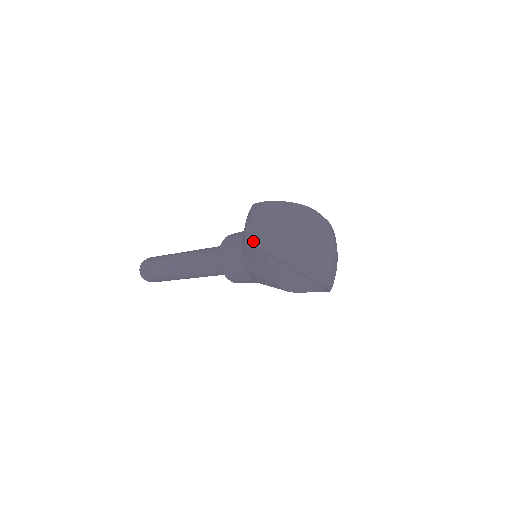
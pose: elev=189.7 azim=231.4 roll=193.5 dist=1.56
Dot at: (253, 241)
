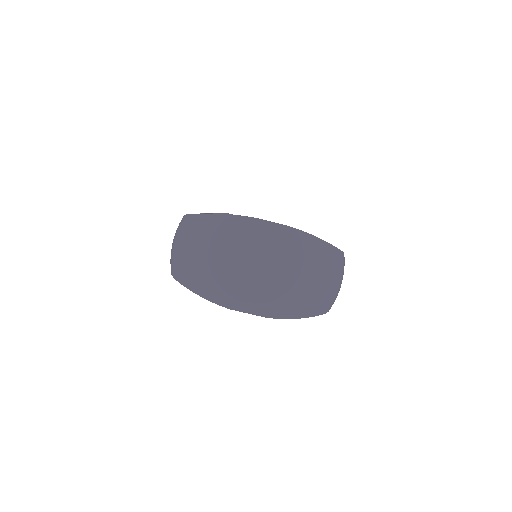
Dot at: occluded
